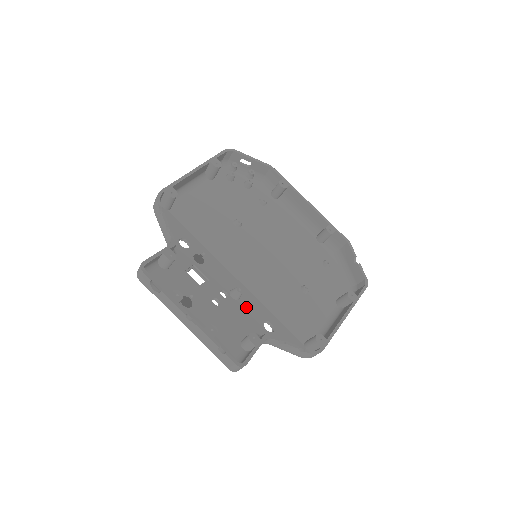
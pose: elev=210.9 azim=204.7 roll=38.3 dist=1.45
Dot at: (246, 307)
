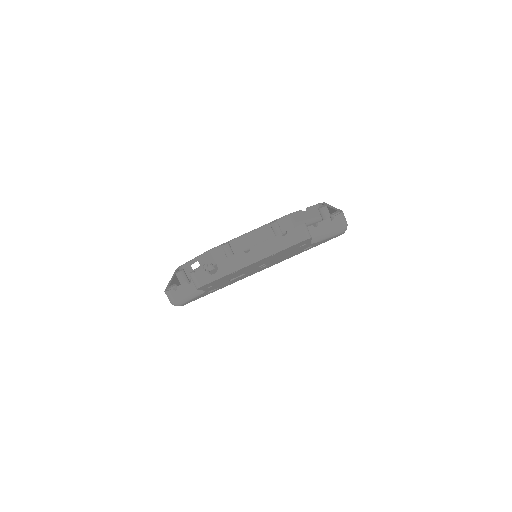
Dot at: occluded
